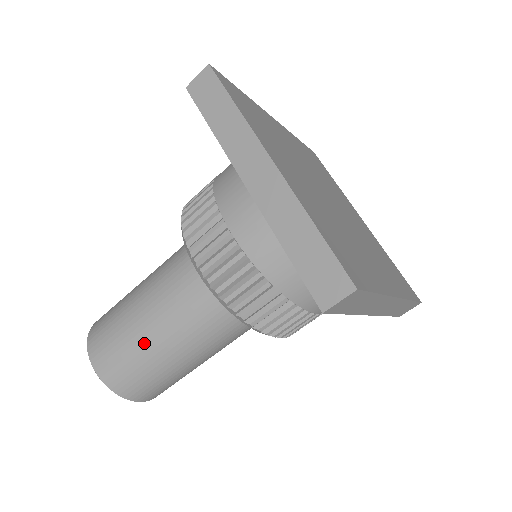
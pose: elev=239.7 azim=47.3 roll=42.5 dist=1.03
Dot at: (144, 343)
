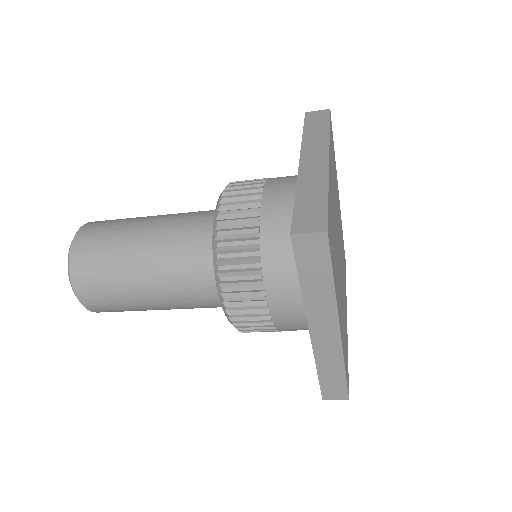
Dot at: (144, 307)
